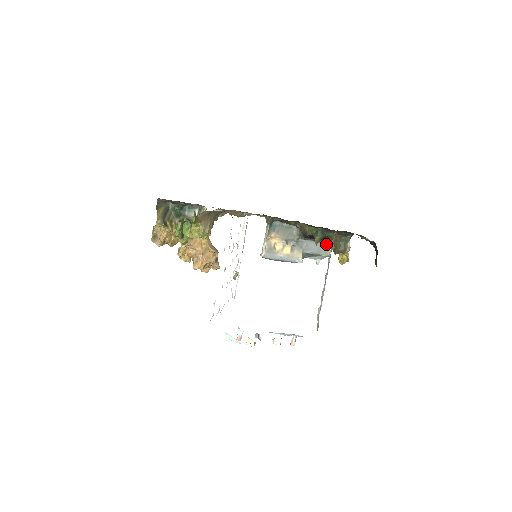
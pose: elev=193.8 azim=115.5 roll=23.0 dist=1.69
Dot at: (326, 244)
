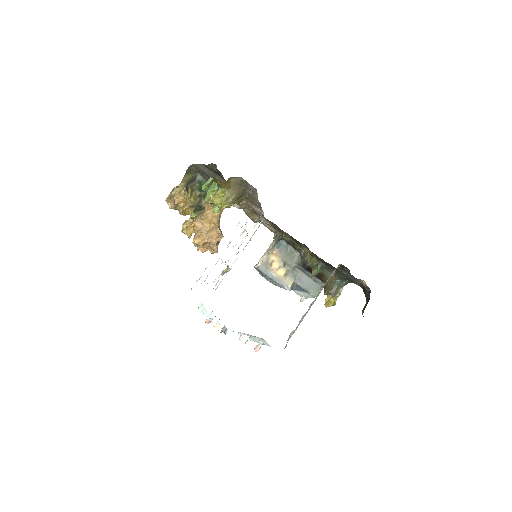
Dot at: (318, 285)
